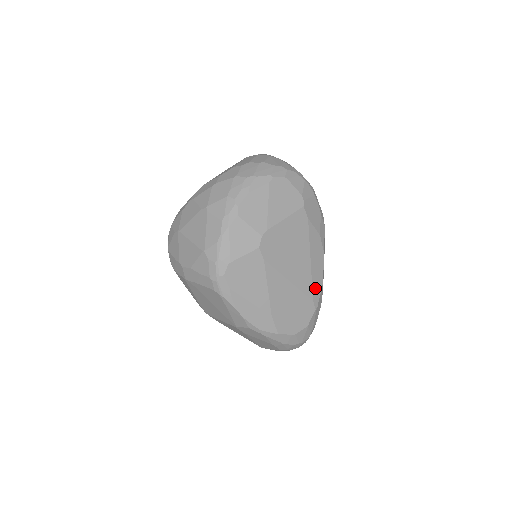
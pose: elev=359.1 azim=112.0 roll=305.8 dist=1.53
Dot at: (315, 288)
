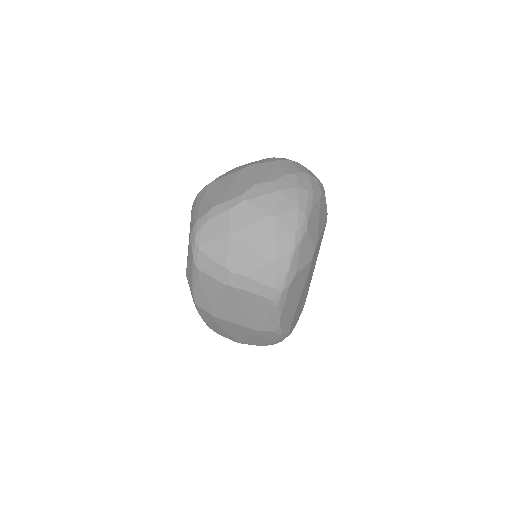
Dot at: occluded
